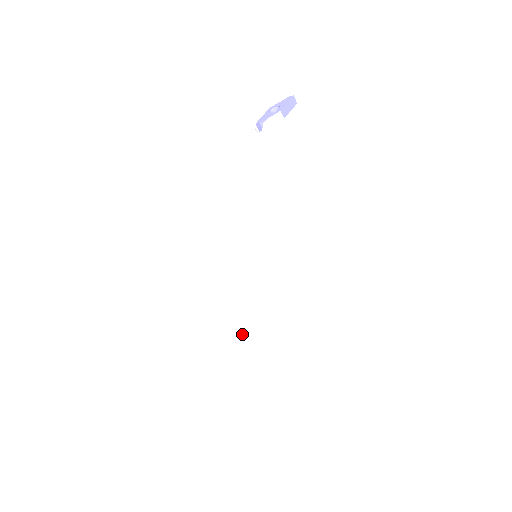
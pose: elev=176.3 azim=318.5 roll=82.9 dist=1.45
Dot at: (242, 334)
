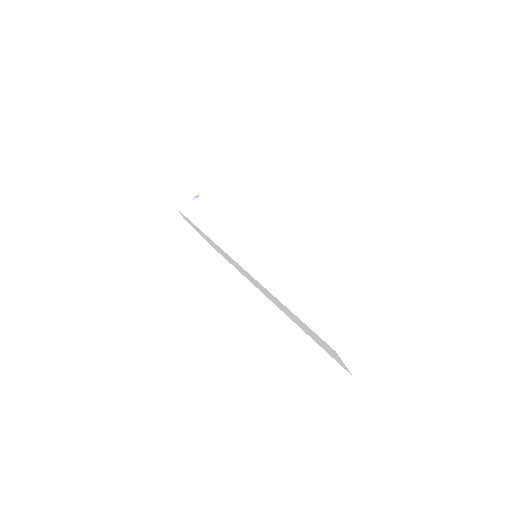
Dot at: (302, 276)
